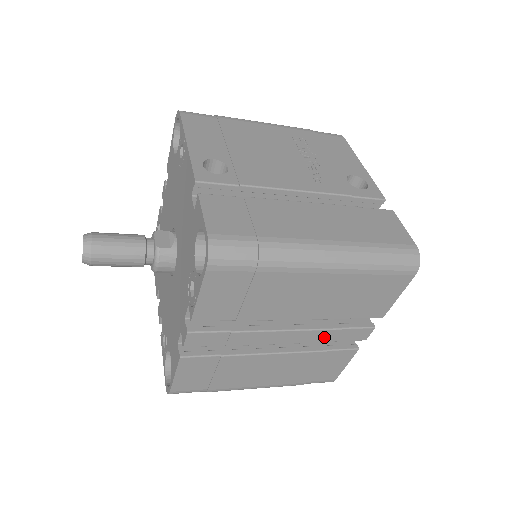
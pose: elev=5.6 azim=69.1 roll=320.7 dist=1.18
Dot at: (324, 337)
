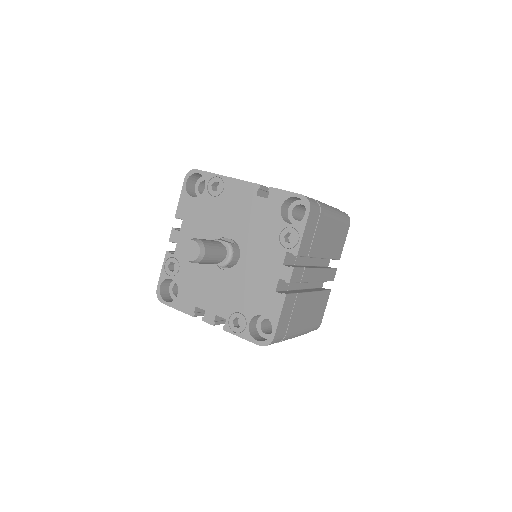
Dot at: (325, 276)
